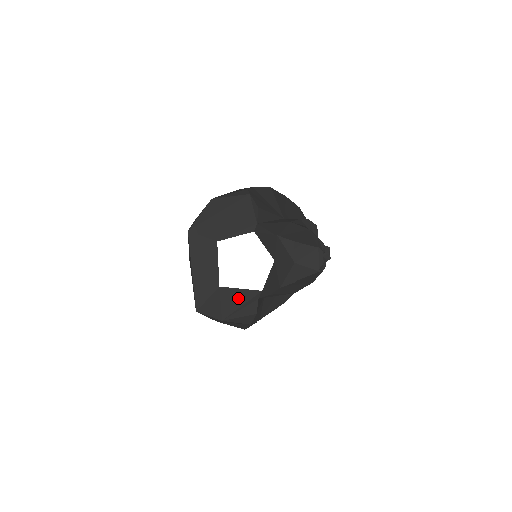
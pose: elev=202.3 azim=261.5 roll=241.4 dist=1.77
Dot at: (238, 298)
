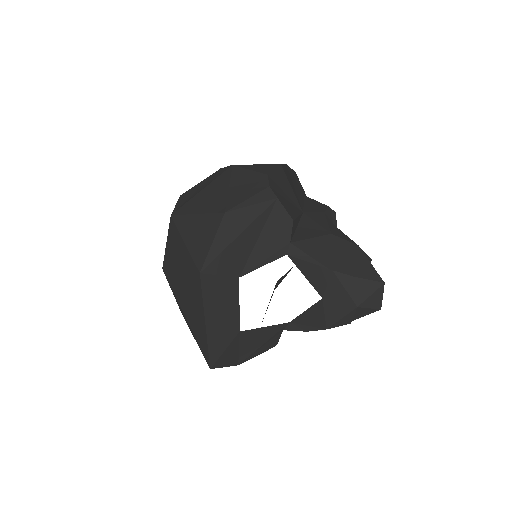
Dot at: (260, 337)
